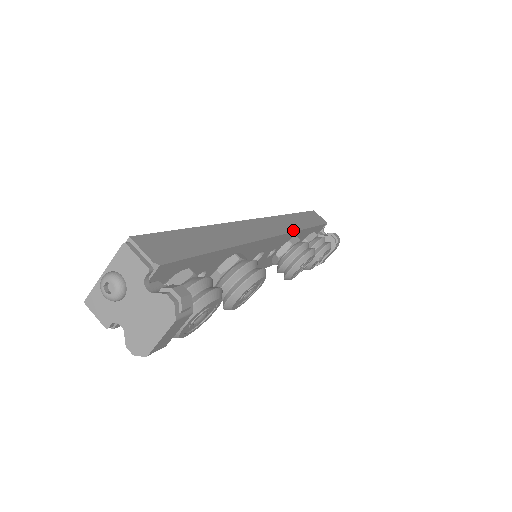
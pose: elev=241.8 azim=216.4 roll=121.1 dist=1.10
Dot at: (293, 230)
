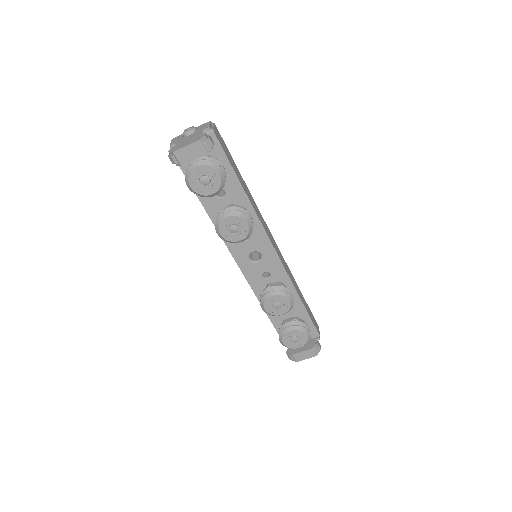
Dot at: (290, 277)
